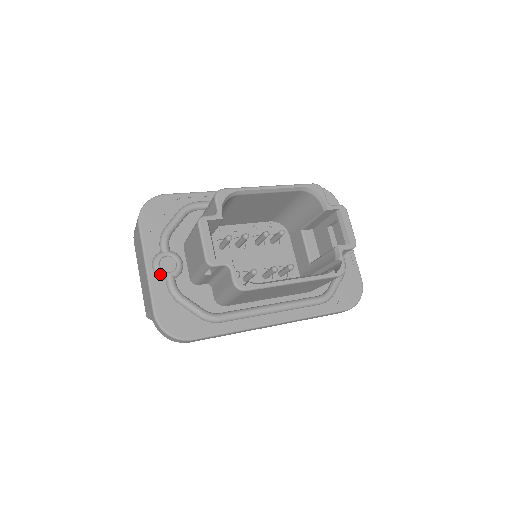
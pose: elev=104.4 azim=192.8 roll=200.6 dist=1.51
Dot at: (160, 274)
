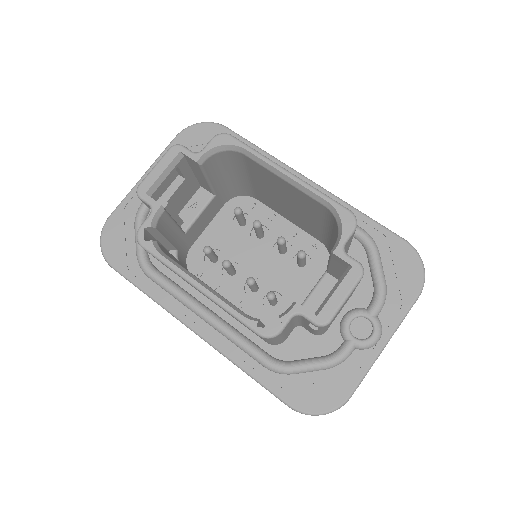
Dot at: occluded
